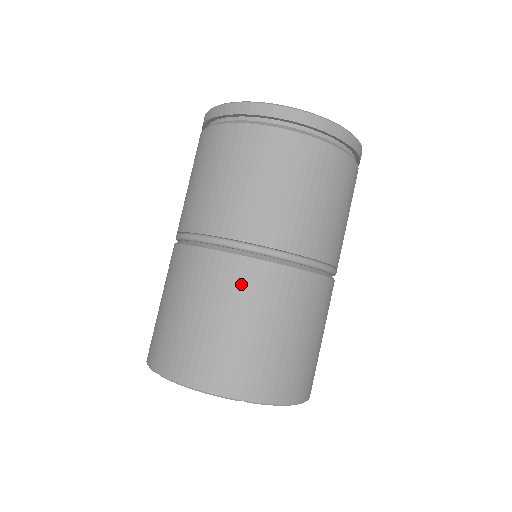
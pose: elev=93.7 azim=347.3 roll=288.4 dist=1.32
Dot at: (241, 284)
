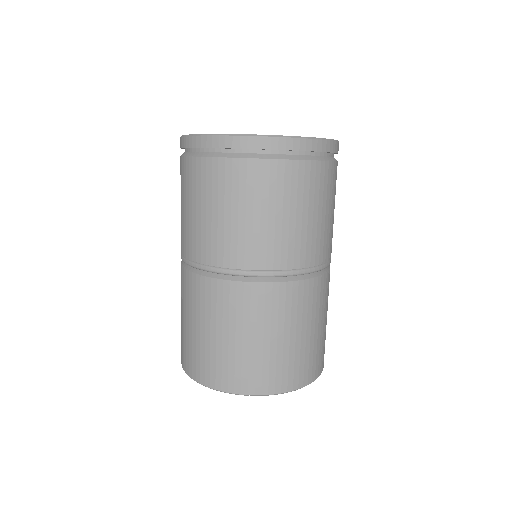
Dot at: (229, 304)
